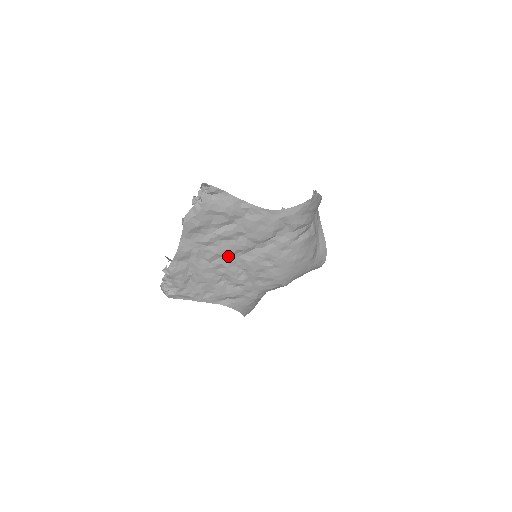
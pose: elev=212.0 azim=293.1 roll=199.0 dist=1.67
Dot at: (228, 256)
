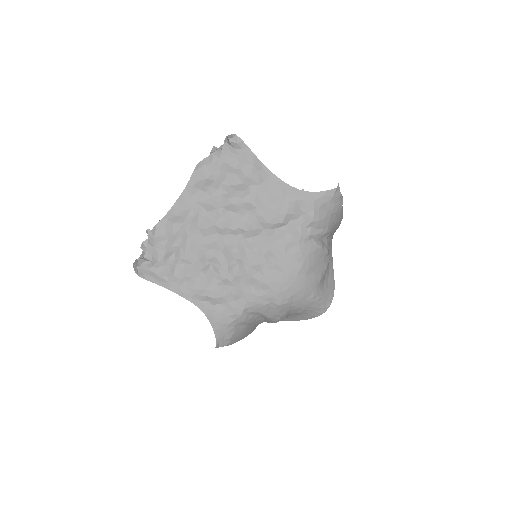
Dot at: (227, 235)
